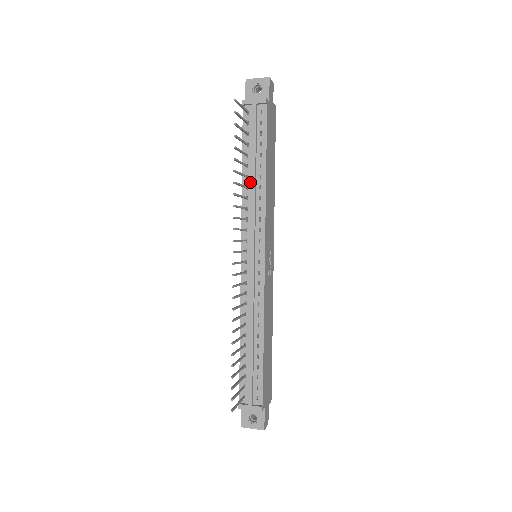
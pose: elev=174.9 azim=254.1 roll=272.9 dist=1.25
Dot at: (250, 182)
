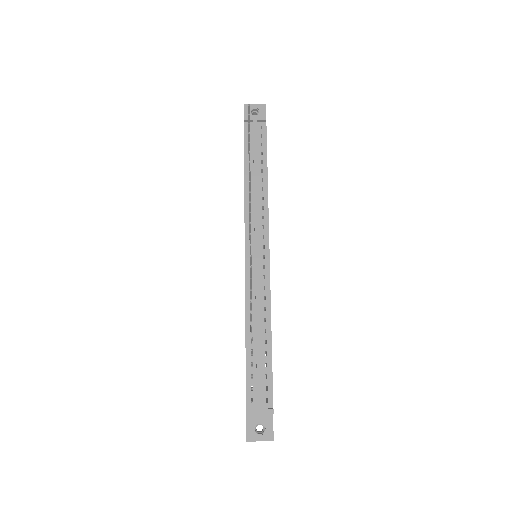
Dot at: (252, 184)
